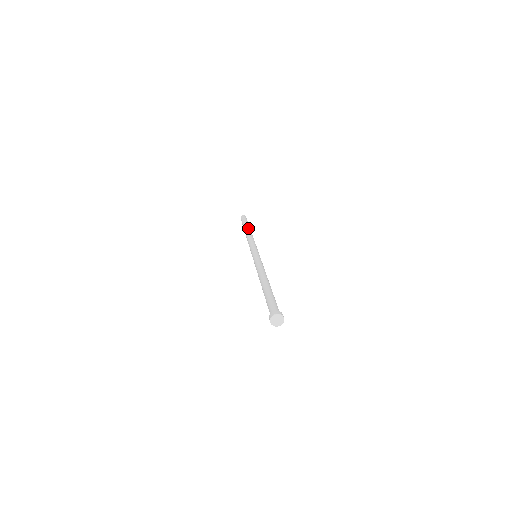
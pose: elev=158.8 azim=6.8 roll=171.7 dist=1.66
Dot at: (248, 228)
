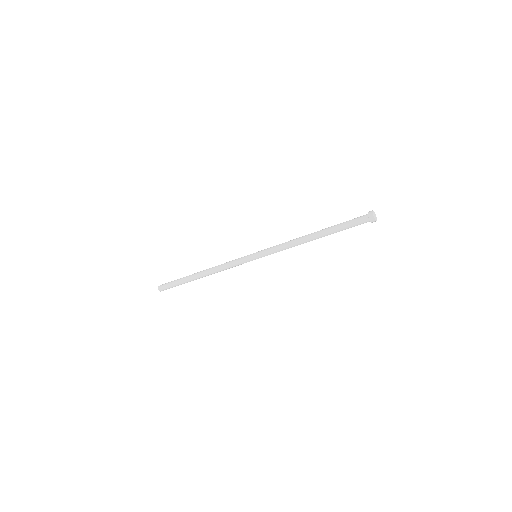
Dot at: occluded
